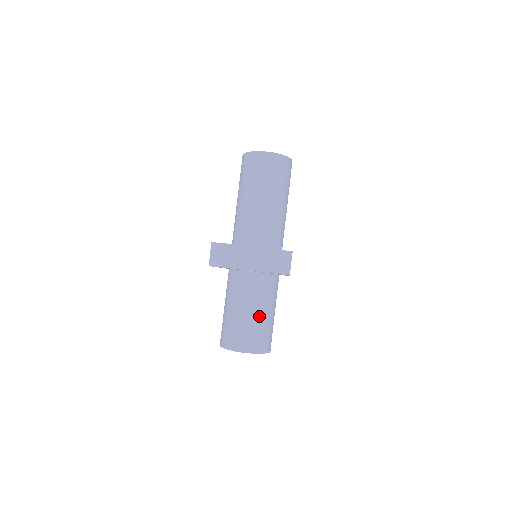
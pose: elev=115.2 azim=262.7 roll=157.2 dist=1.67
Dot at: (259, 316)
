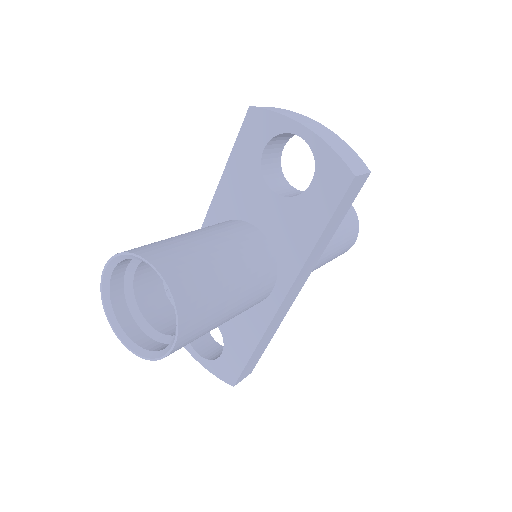
Dot at: (222, 262)
